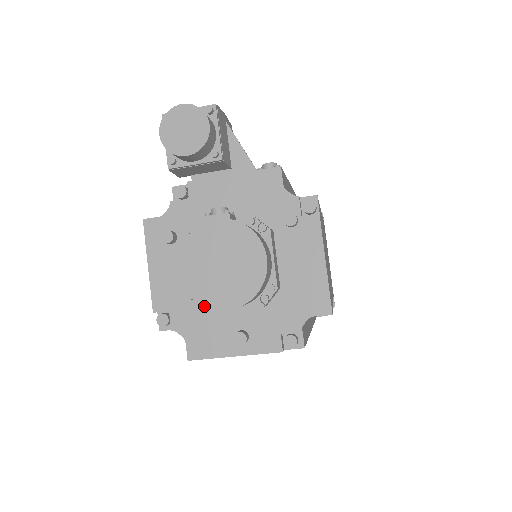
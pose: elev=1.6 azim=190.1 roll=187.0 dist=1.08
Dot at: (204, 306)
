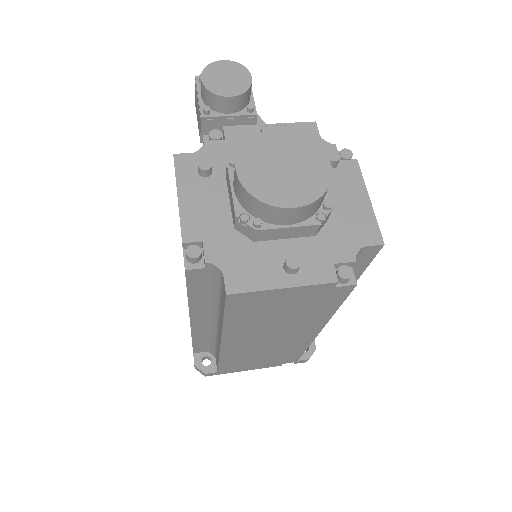
Dot at: (267, 204)
